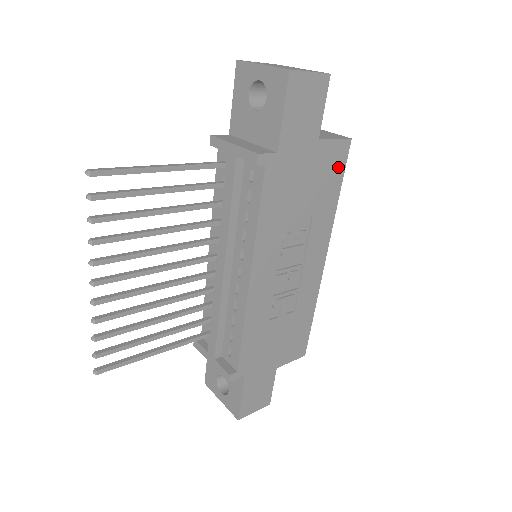
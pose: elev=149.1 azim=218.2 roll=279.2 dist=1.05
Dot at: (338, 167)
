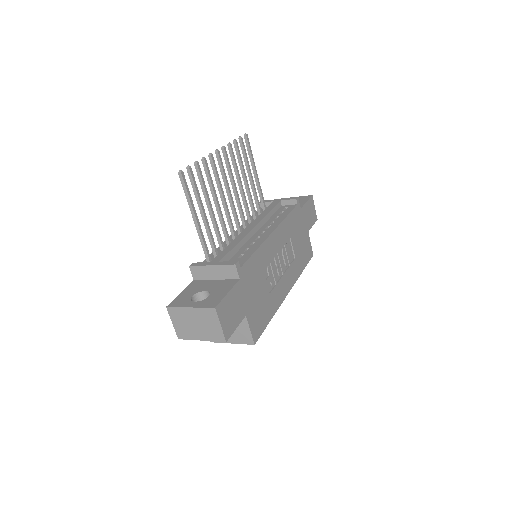
Dot at: (307, 257)
